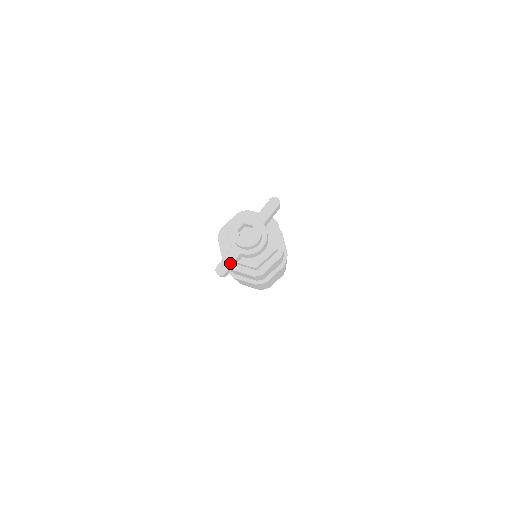
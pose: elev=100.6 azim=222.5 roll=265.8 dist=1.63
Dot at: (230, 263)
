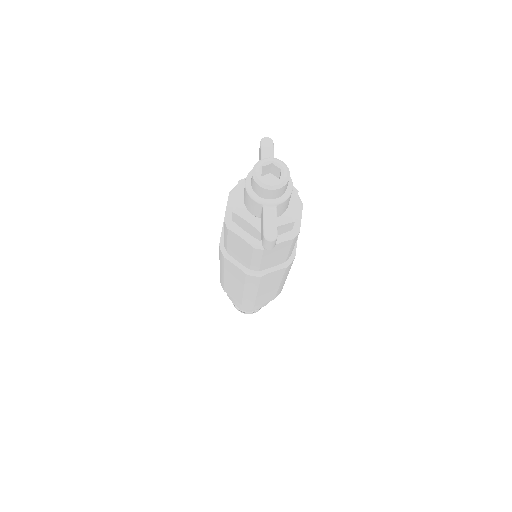
Dot at: (274, 221)
